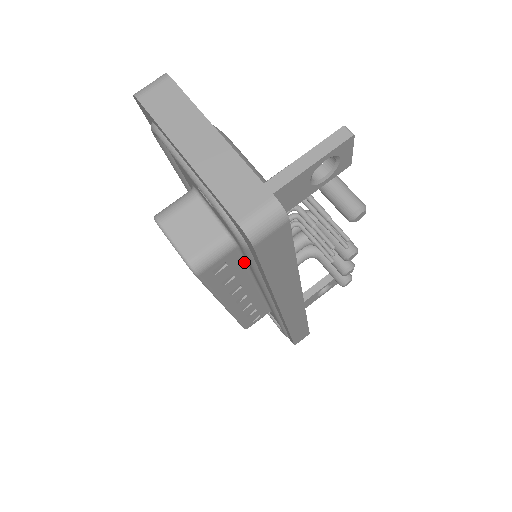
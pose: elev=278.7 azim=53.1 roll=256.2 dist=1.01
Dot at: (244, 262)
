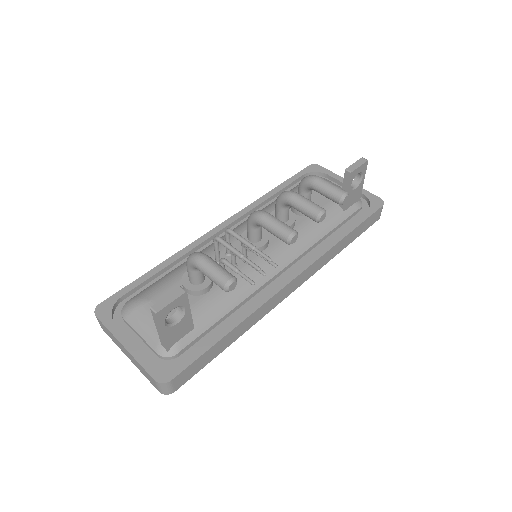
Dot at: occluded
